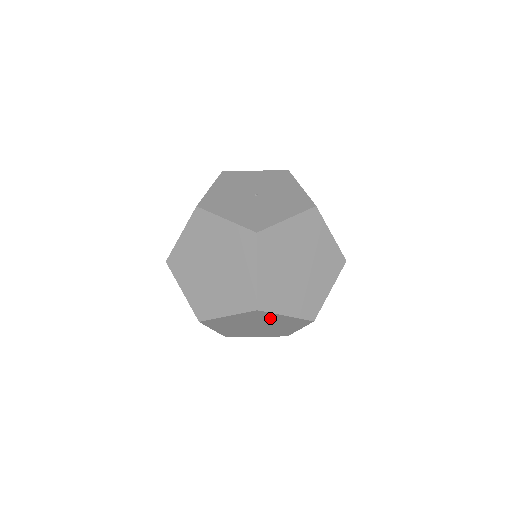
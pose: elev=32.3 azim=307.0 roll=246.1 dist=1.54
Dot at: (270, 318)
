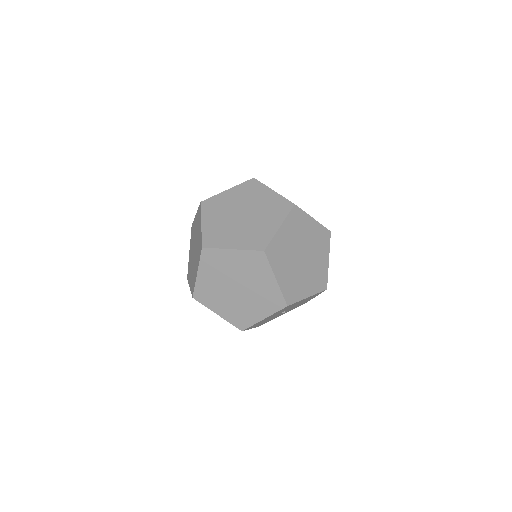
Dot at: (227, 262)
